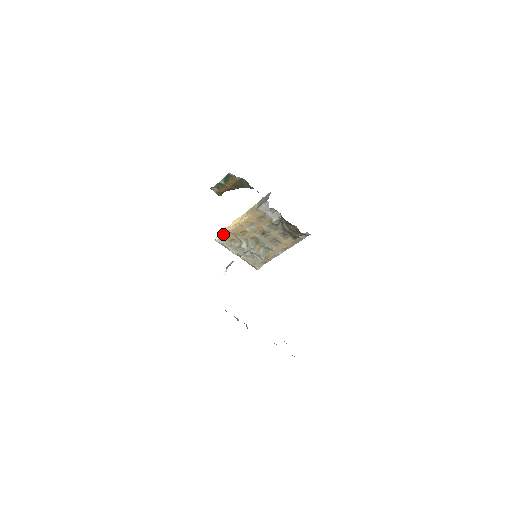
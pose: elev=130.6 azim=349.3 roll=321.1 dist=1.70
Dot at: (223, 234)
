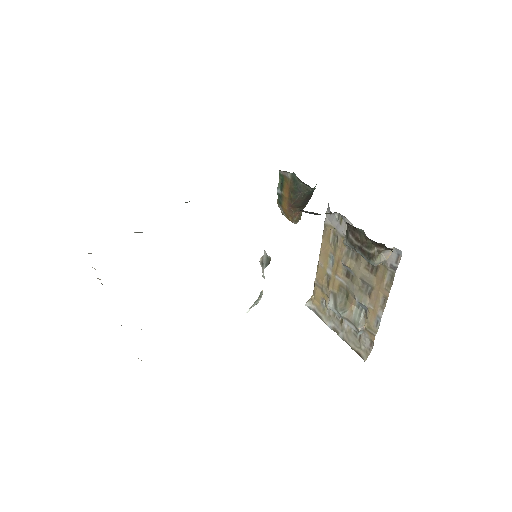
Dot at: (313, 292)
